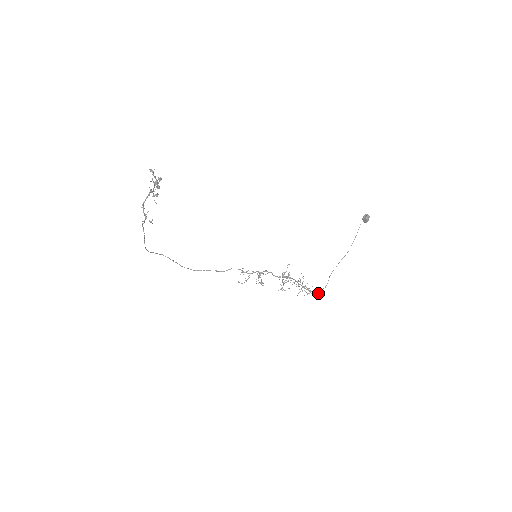
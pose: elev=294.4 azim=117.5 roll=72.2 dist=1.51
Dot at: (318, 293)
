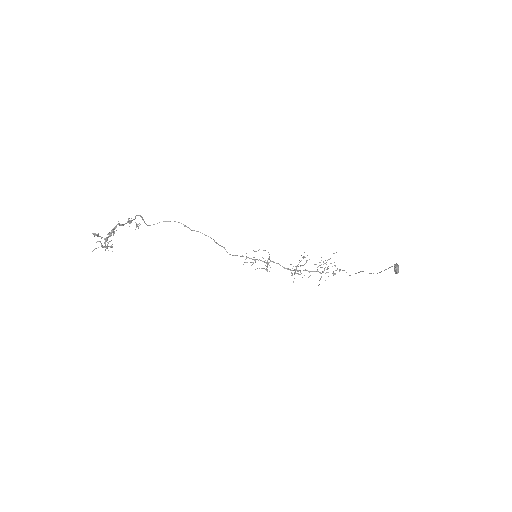
Dot at: occluded
